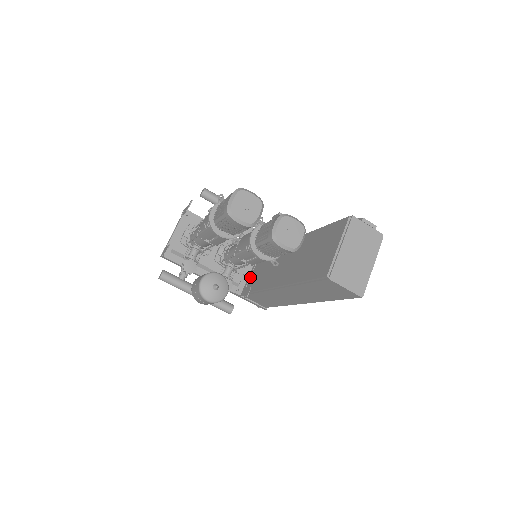
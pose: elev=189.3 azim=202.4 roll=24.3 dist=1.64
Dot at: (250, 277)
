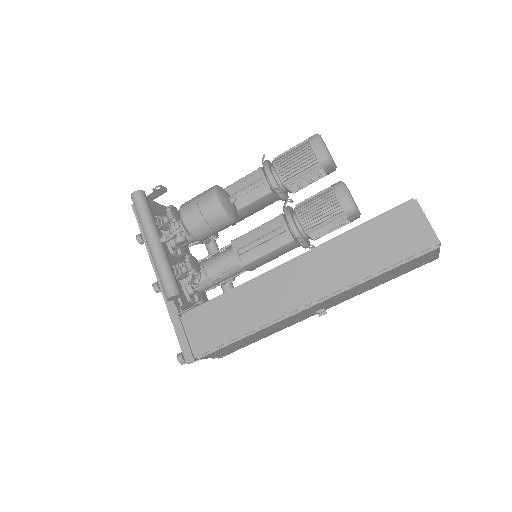
Dot at: occluded
